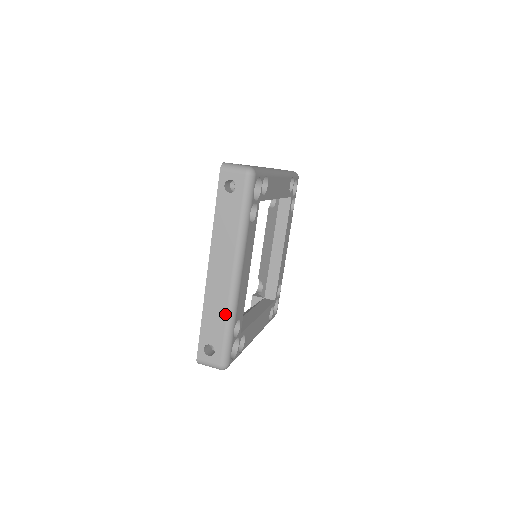
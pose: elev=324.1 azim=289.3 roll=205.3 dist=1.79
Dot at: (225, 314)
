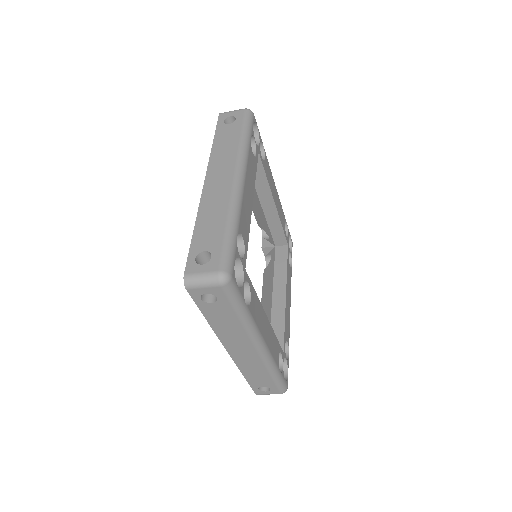
Dot at: (226, 213)
